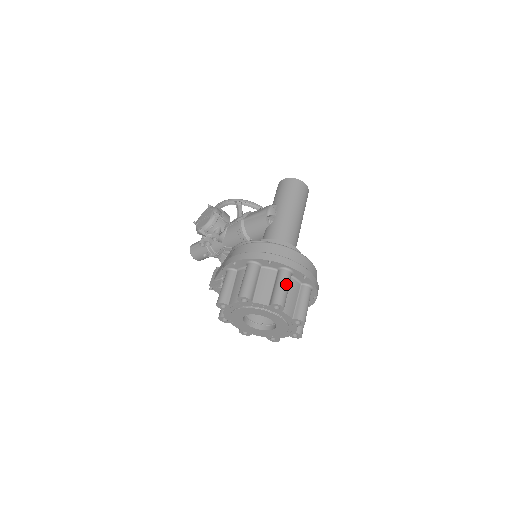
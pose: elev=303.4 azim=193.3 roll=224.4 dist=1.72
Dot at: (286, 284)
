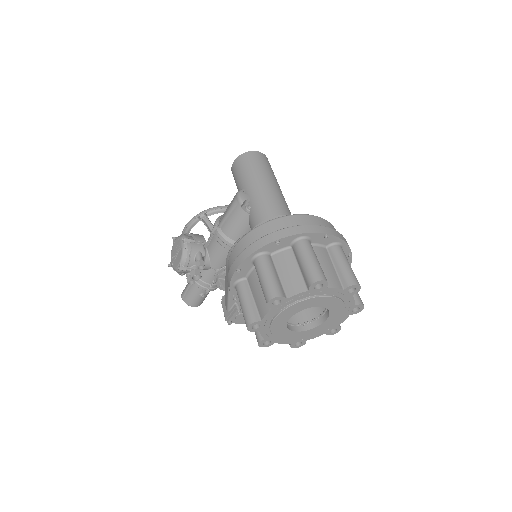
Dot at: (311, 254)
